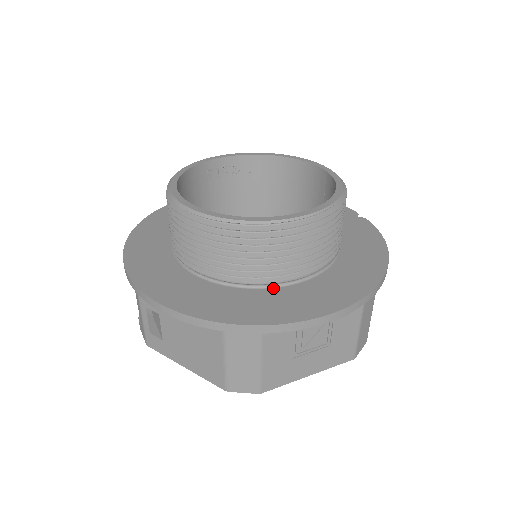
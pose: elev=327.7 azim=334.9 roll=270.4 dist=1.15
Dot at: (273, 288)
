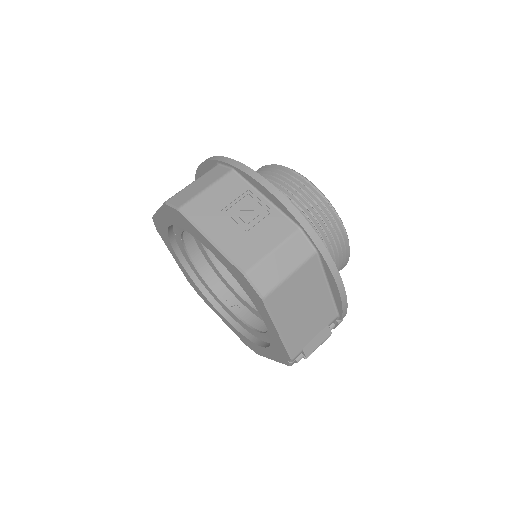
Dot at: occluded
